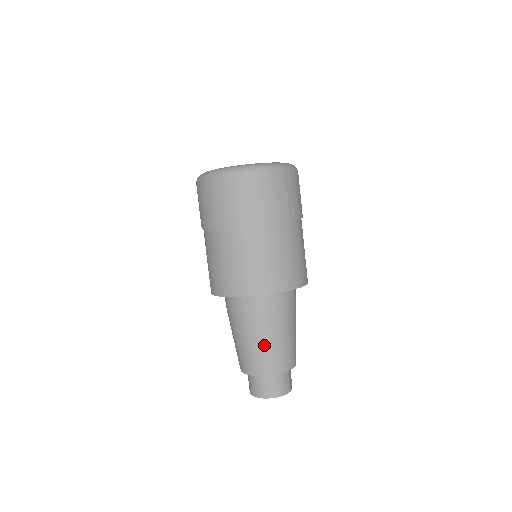
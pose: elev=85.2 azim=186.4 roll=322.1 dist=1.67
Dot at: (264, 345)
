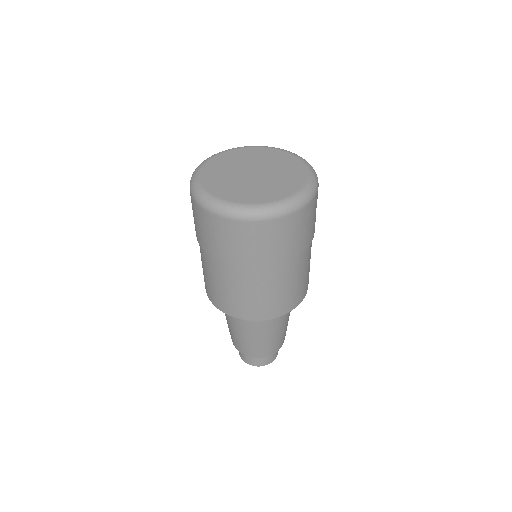
Dot at: (278, 335)
